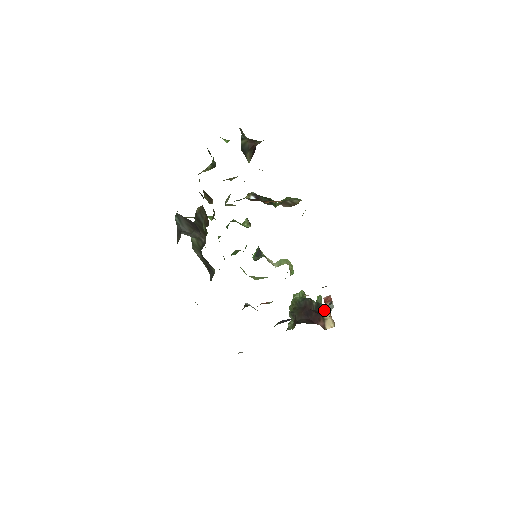
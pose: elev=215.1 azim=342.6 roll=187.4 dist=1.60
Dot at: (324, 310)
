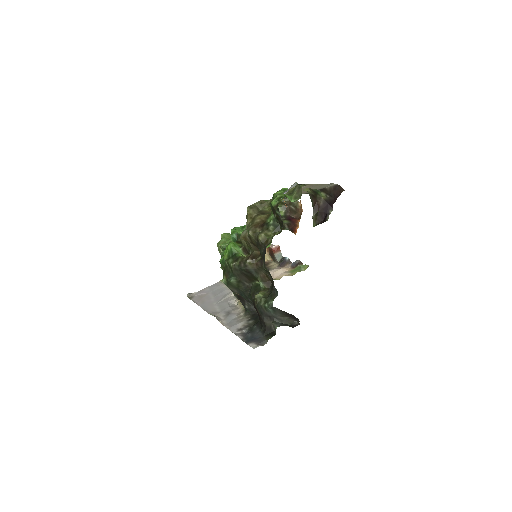
Dot at: occluded
